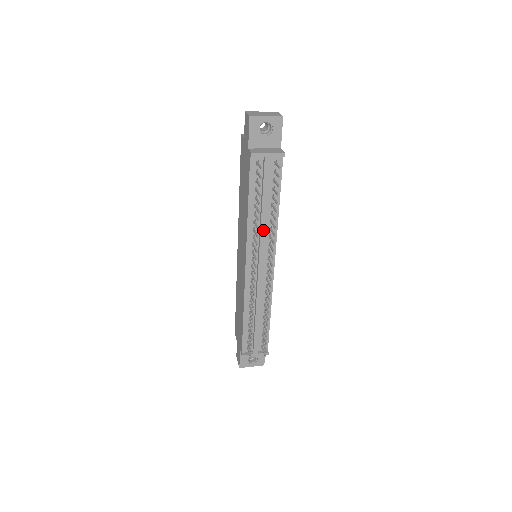
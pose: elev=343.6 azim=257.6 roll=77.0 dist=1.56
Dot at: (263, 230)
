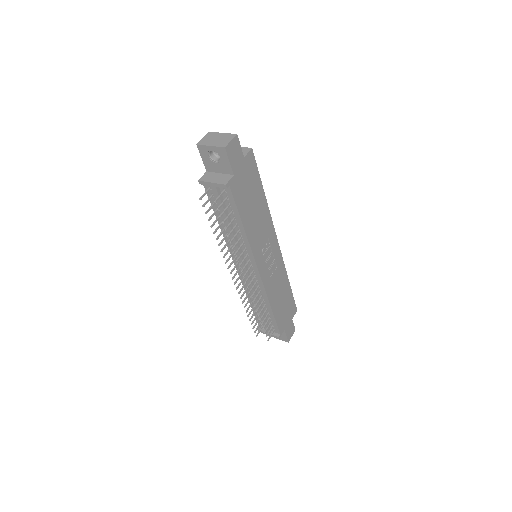
Dot at: (234, 243)
